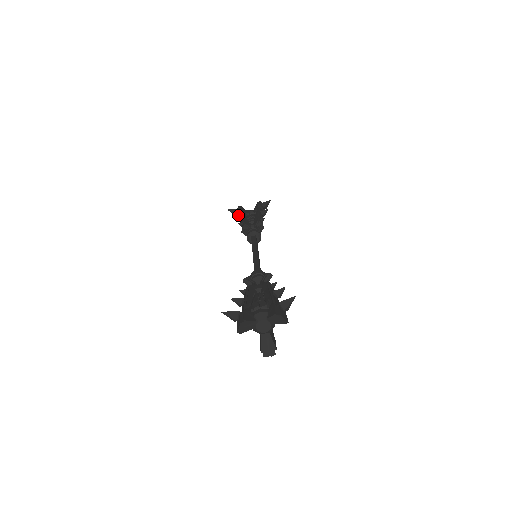
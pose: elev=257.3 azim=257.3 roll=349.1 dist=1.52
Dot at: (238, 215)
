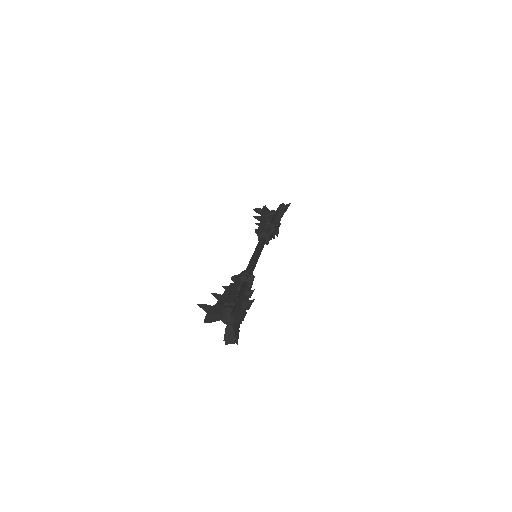
Dot at: (261, 214)
